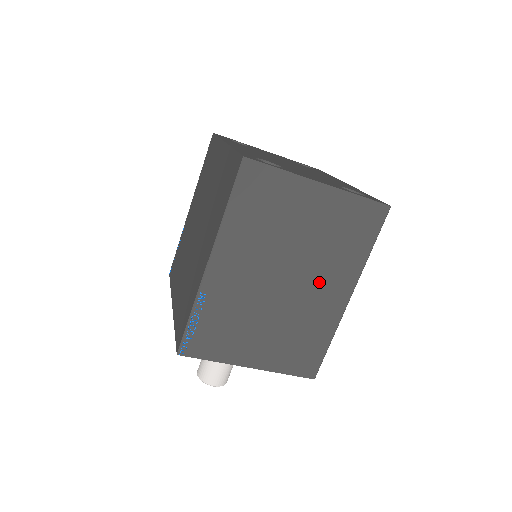
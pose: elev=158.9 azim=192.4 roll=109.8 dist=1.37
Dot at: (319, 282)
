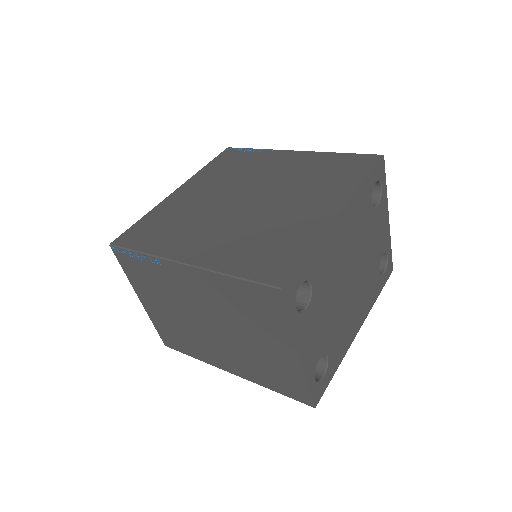
Dot at: (227, 351)
